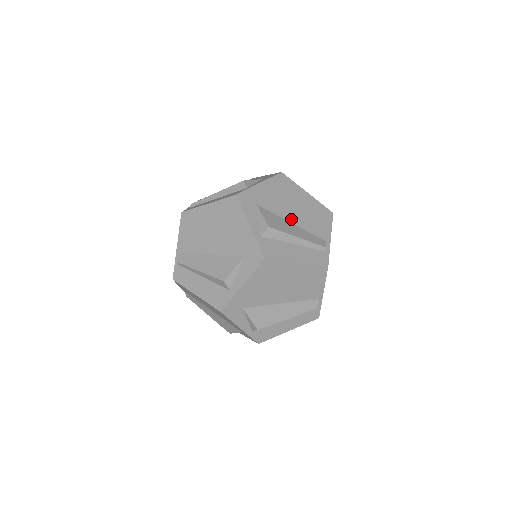
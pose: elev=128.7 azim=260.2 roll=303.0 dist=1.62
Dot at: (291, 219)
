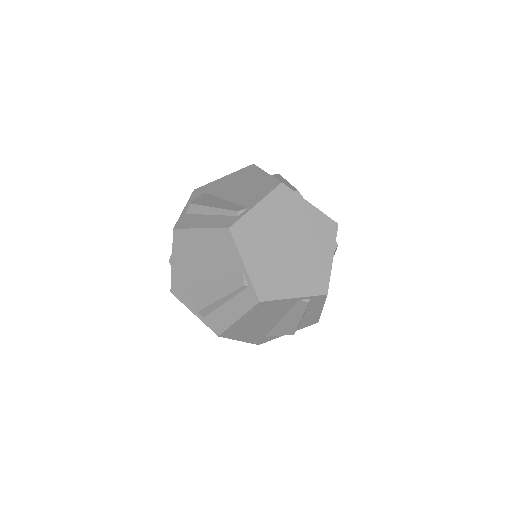
Dot at: (227, 197)
